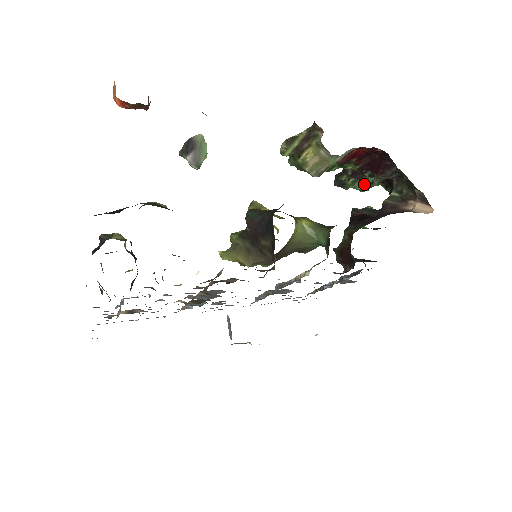
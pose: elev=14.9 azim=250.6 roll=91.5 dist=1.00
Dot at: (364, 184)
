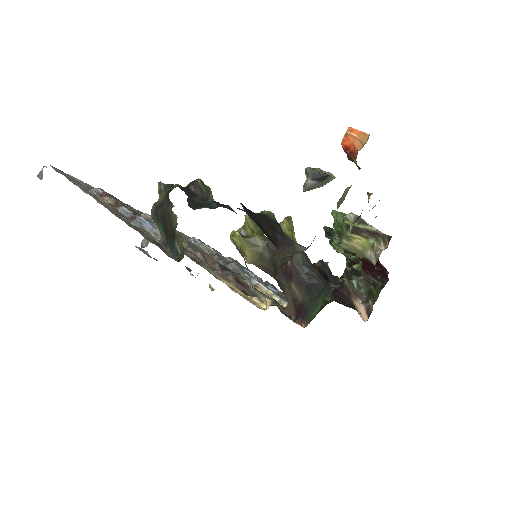
Dot at: (342, 251)
